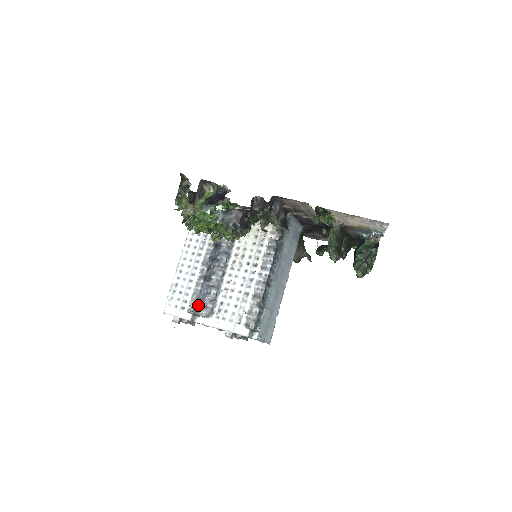
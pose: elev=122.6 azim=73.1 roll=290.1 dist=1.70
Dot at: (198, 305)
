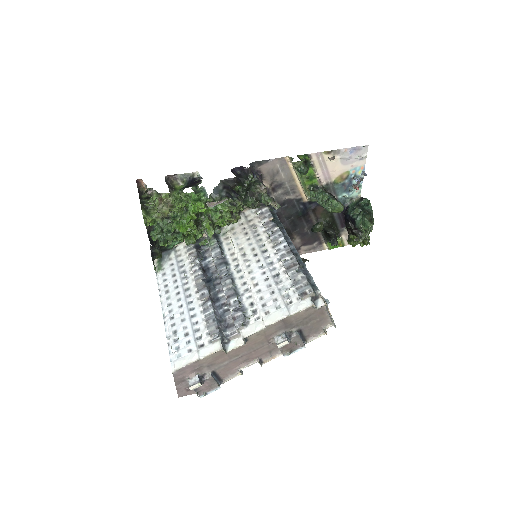
Dot at: (221, 327)
